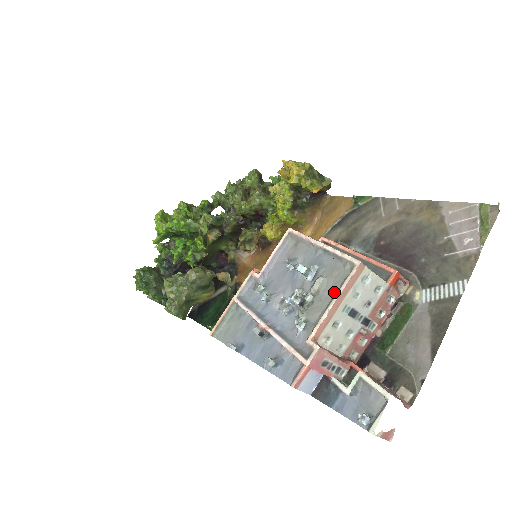
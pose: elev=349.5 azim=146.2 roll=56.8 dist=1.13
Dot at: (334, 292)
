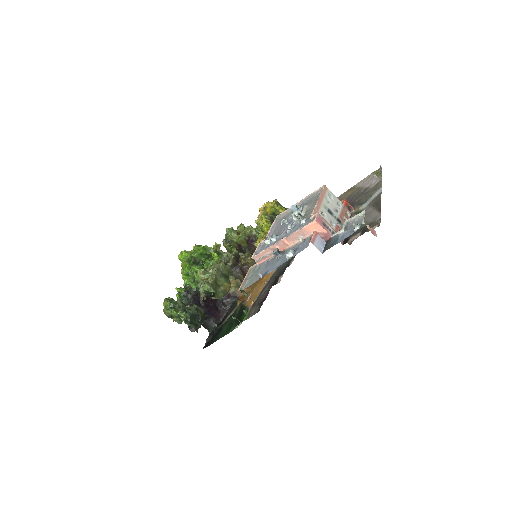
Dot at: occluded
